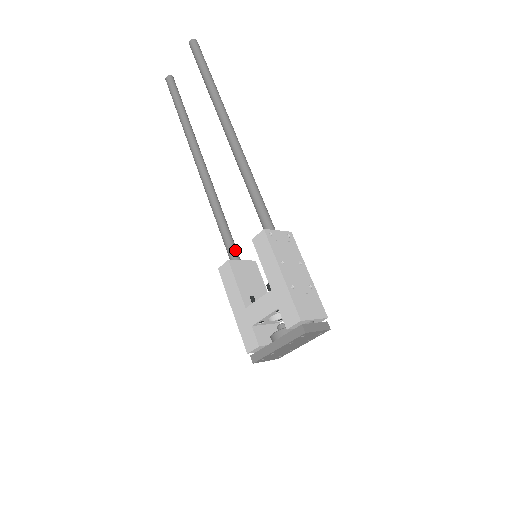
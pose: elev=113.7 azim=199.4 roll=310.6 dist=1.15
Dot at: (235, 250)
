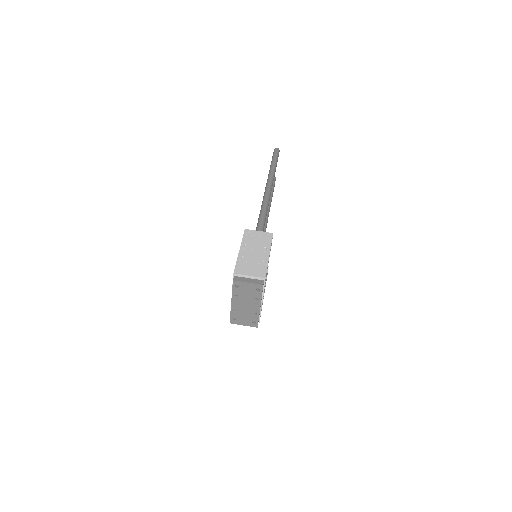
Dot at: occluded
